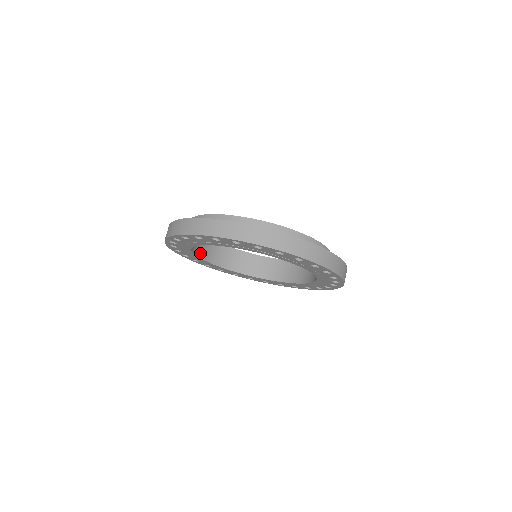
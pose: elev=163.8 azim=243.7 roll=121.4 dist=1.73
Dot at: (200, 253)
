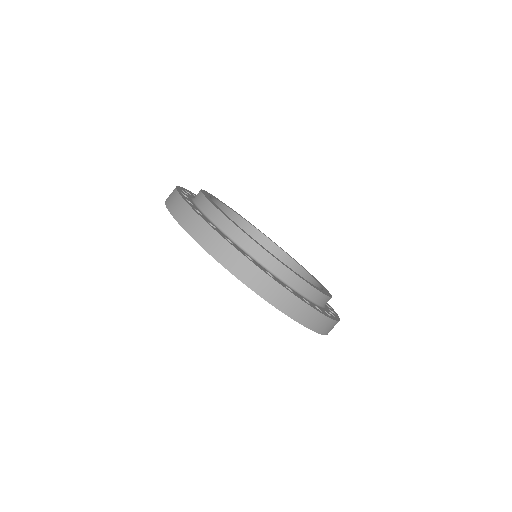
Dot at: occluded
